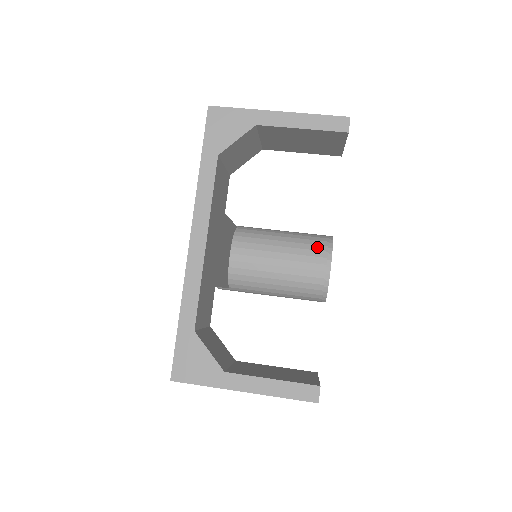
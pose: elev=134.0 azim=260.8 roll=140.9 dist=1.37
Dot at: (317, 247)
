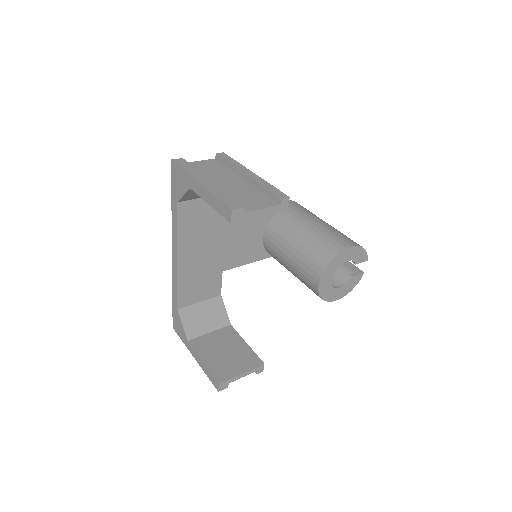
Dot at: (316, 259)
